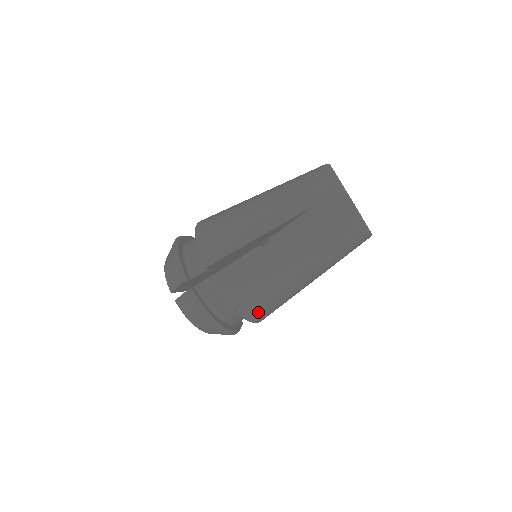
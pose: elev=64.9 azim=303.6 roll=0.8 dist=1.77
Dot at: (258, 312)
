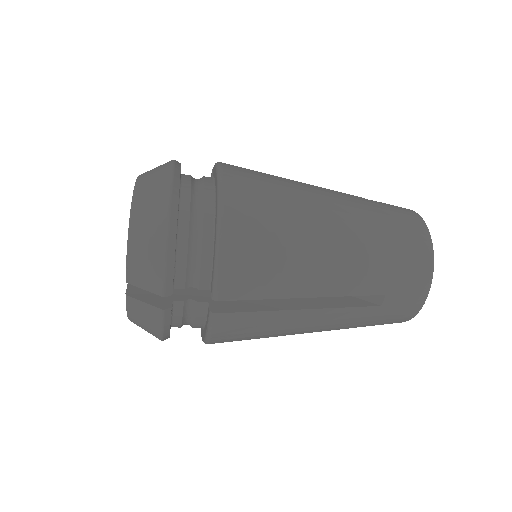
Dot at: occluded
